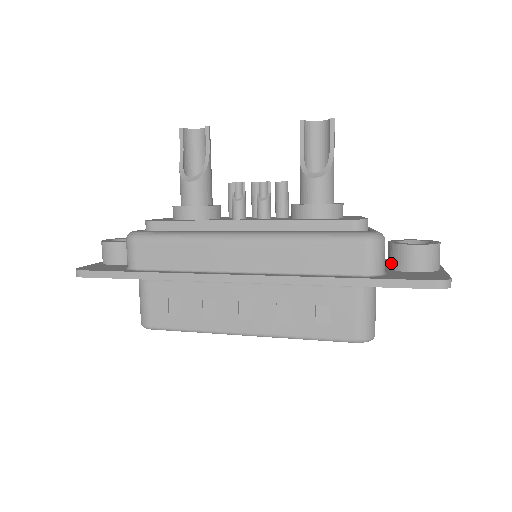
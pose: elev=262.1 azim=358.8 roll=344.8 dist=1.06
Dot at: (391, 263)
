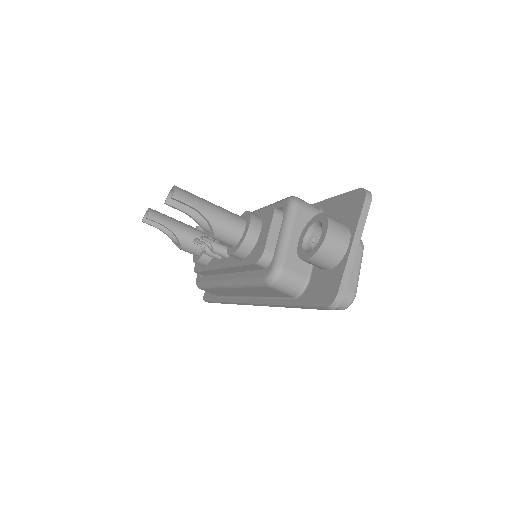
Dot at: occluded
